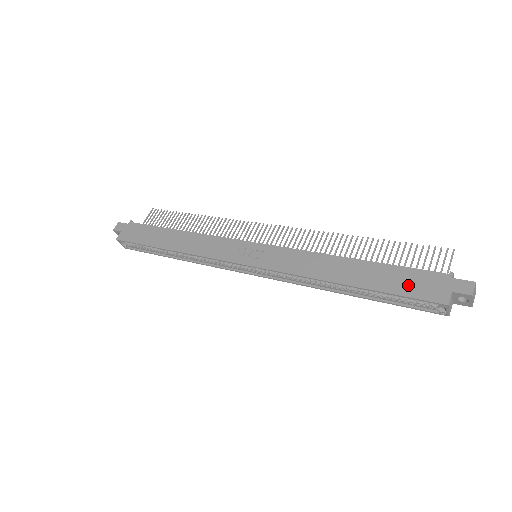
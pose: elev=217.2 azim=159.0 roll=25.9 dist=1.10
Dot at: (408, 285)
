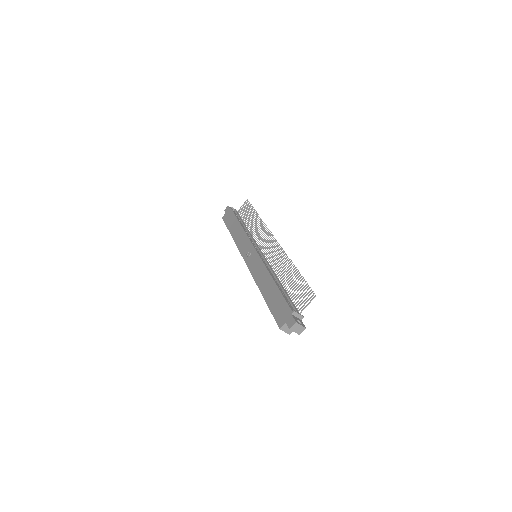
Dot at: (277, 309)
